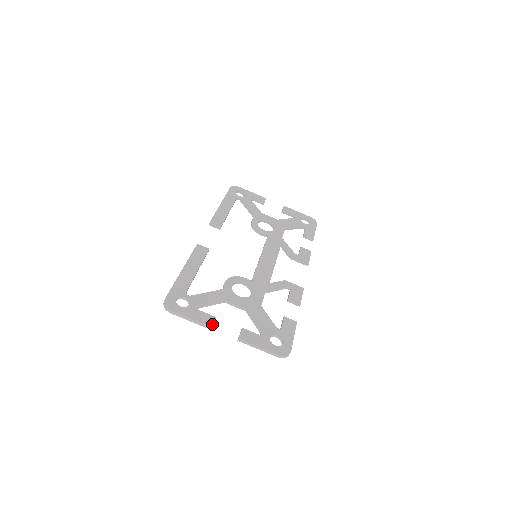
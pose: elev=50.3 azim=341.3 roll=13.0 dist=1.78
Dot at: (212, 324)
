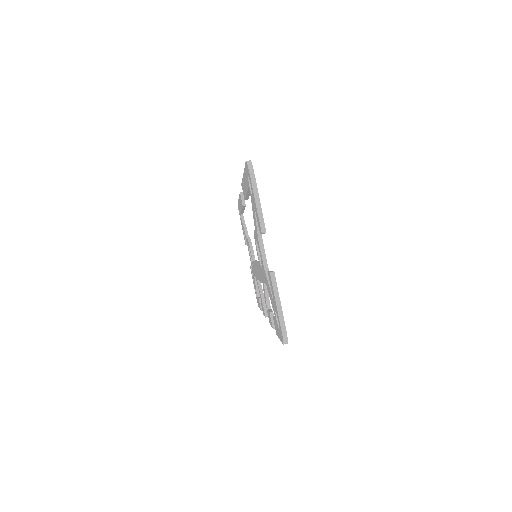
Dot at: occluded
